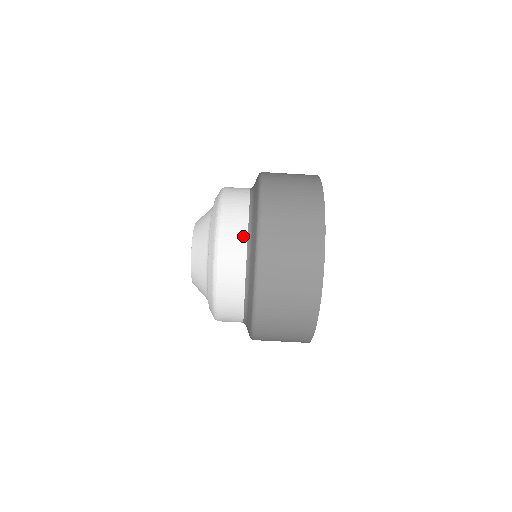
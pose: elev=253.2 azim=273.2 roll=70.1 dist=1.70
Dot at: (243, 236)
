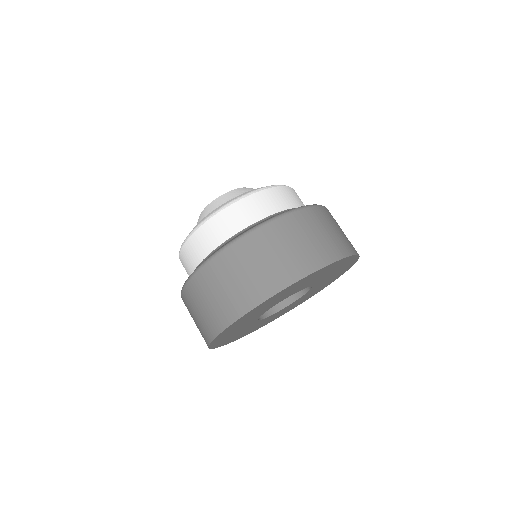
Dot at: (287, 205)
